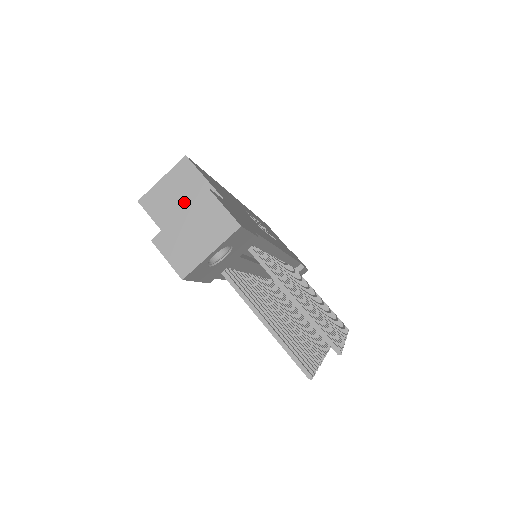
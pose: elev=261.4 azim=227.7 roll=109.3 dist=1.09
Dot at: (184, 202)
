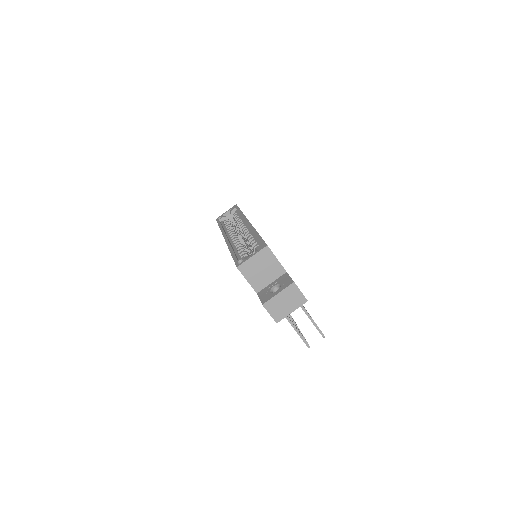
Dot at: (264, 270)
